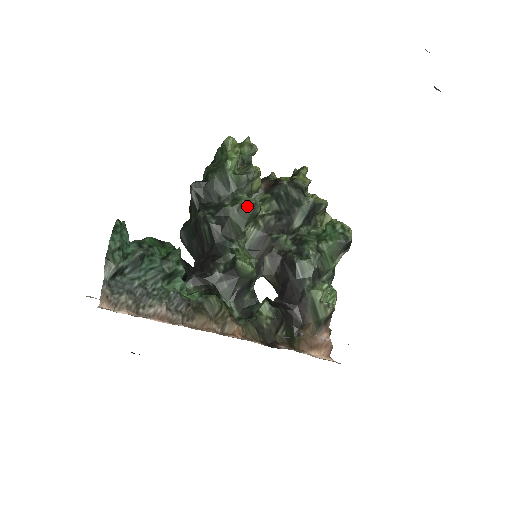
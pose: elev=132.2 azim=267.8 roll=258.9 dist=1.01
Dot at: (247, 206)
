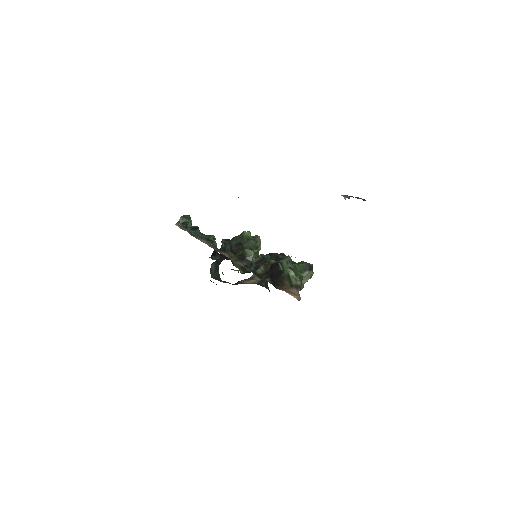
Dot at: (253, 241)
